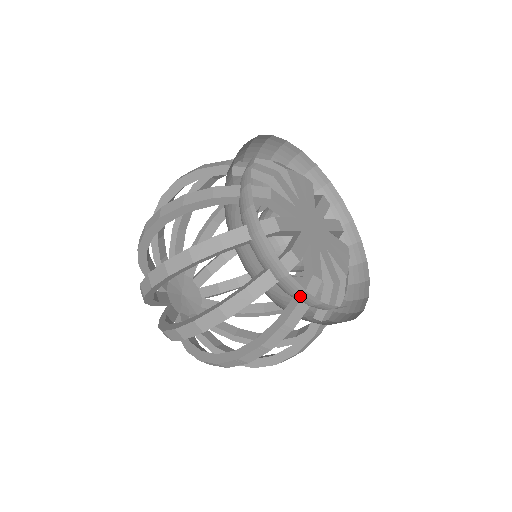
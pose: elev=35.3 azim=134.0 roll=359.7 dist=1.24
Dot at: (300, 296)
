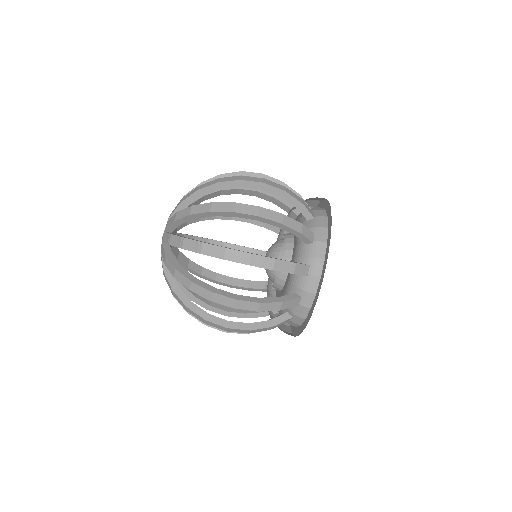
Dot at: (316, 260)
